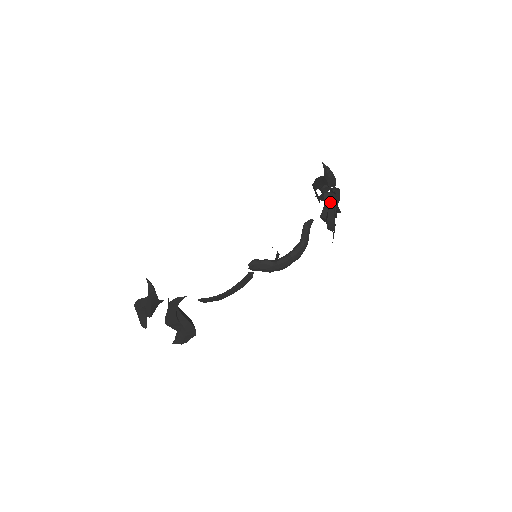
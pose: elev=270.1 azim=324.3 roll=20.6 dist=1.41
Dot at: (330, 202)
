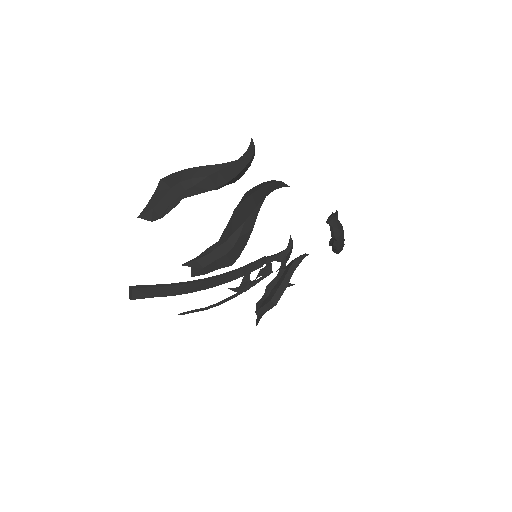
Dot at: (289, 270)
